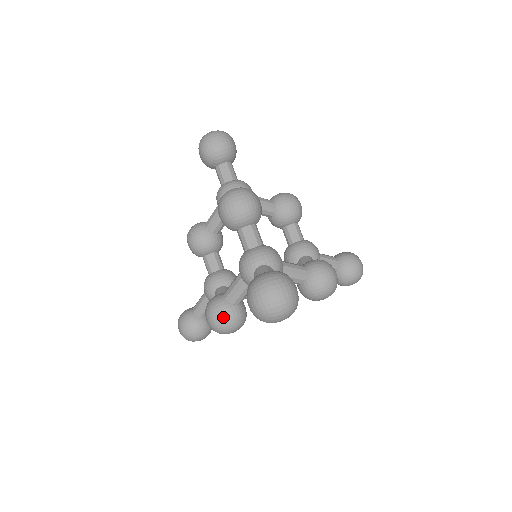
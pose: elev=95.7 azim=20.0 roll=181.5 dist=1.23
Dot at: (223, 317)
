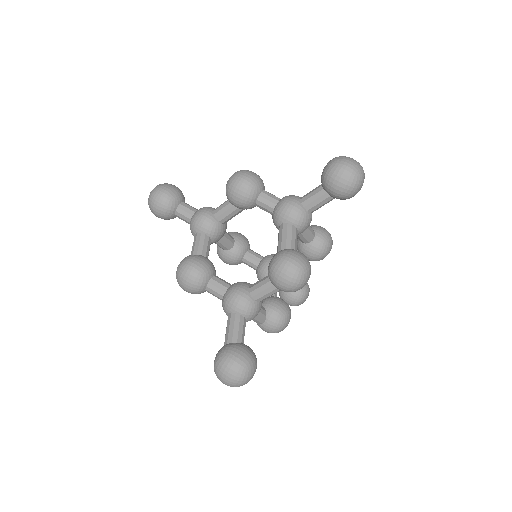
Dot at: (300, 255)
